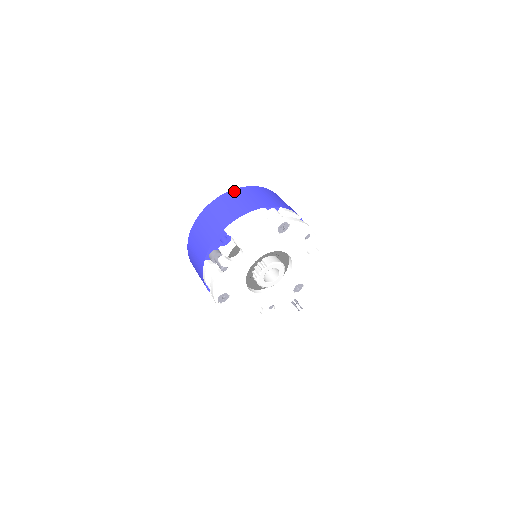
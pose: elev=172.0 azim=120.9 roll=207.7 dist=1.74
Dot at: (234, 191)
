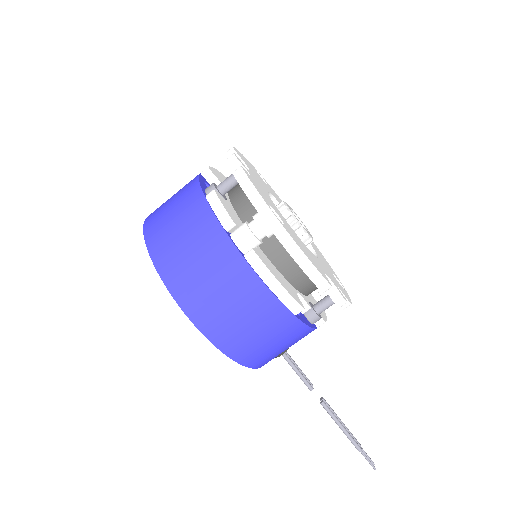
Dot at: occluded
